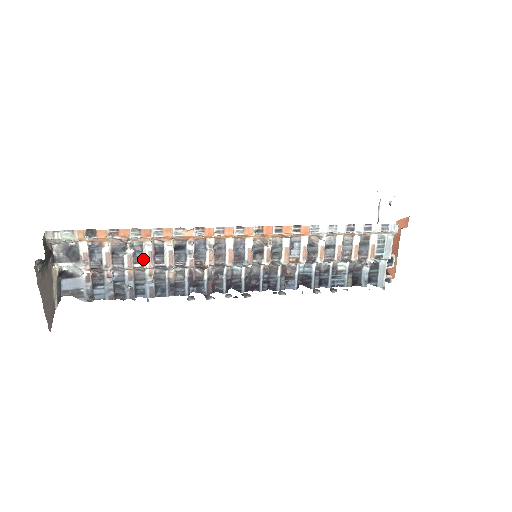
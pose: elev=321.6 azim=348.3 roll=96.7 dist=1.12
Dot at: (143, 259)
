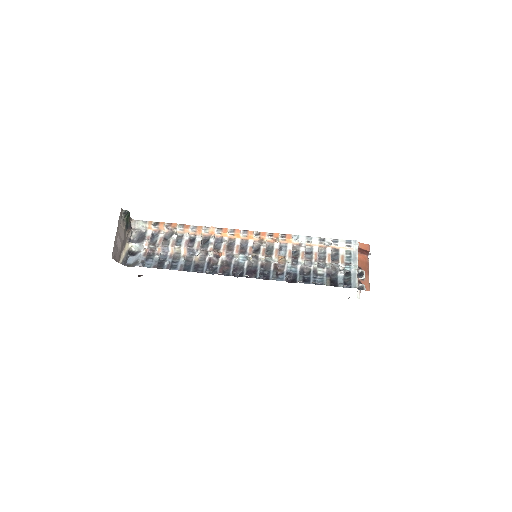
Dot at: (181, 243)
